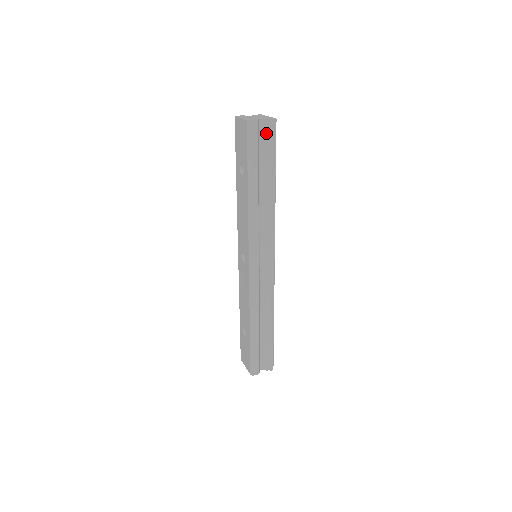
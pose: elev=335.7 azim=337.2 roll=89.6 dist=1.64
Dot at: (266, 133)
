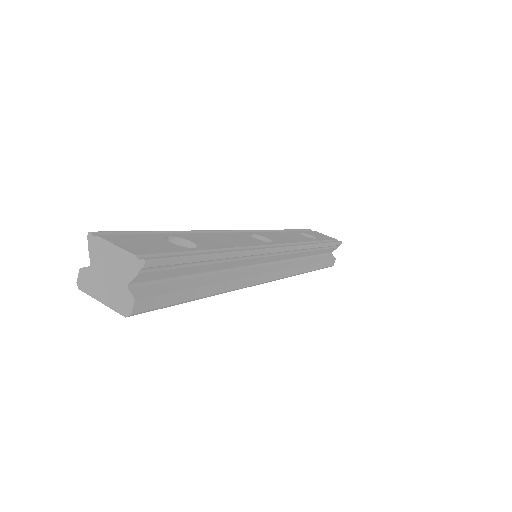
Dot at: (154, 274)
